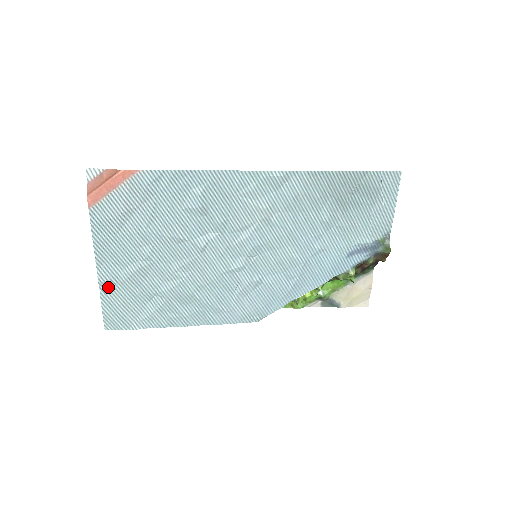
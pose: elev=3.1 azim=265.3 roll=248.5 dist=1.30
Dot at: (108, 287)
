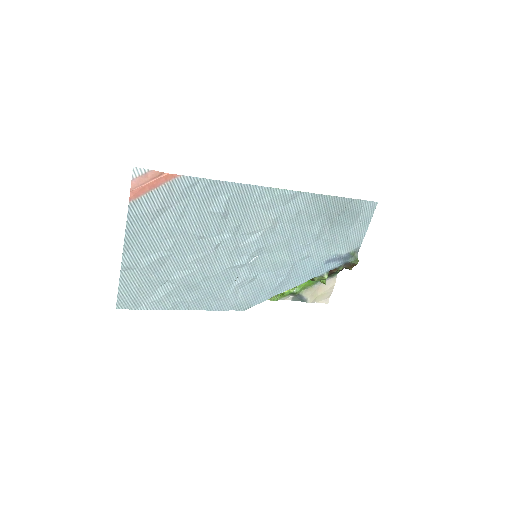
Dot at: (128, 271)
